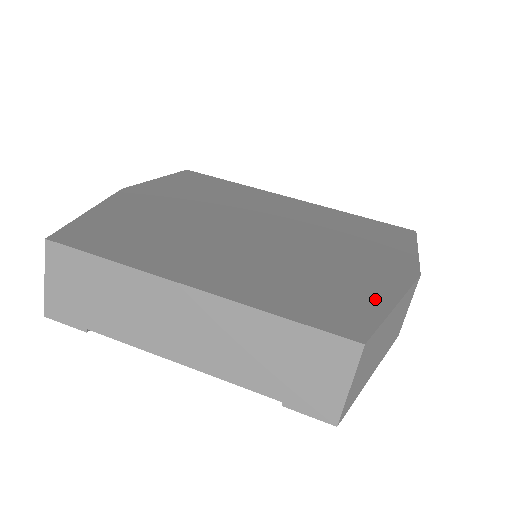
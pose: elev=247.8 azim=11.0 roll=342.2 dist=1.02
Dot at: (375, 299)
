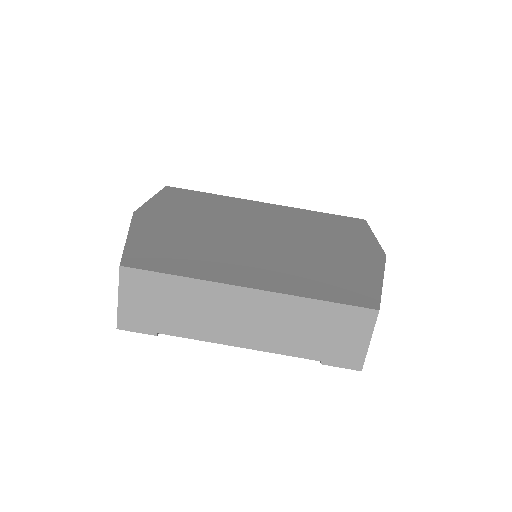
Dot at: (368, 278)
